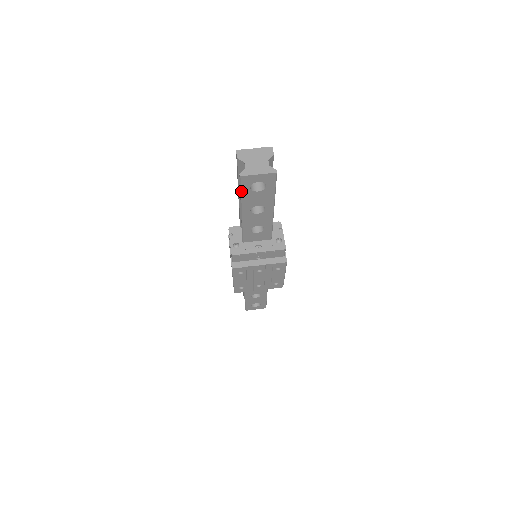
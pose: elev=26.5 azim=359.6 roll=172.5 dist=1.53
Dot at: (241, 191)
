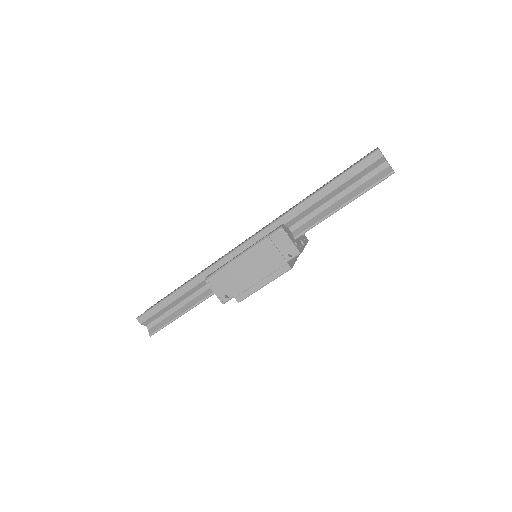
Dot at: occluded
